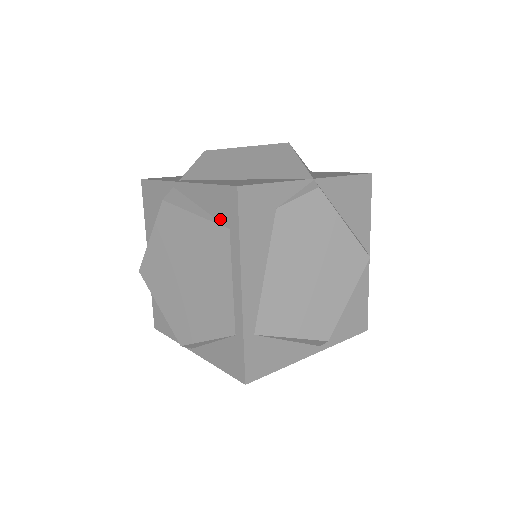
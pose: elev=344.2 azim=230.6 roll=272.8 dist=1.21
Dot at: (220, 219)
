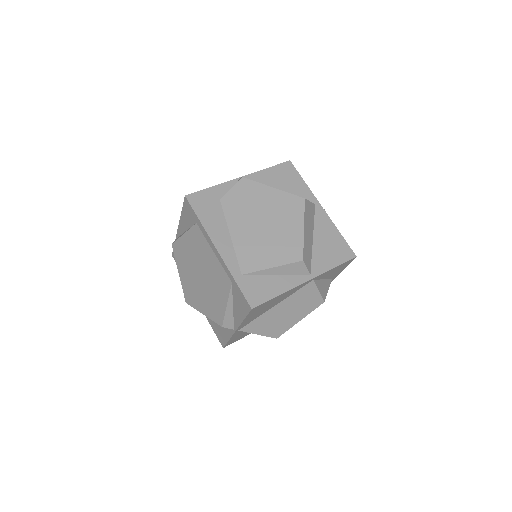
Dot at: (192, 224)
